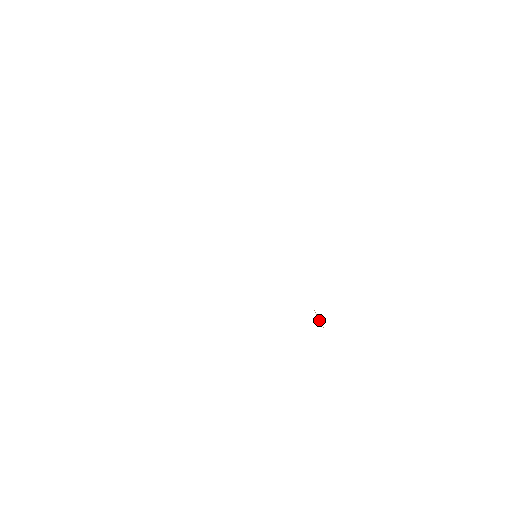
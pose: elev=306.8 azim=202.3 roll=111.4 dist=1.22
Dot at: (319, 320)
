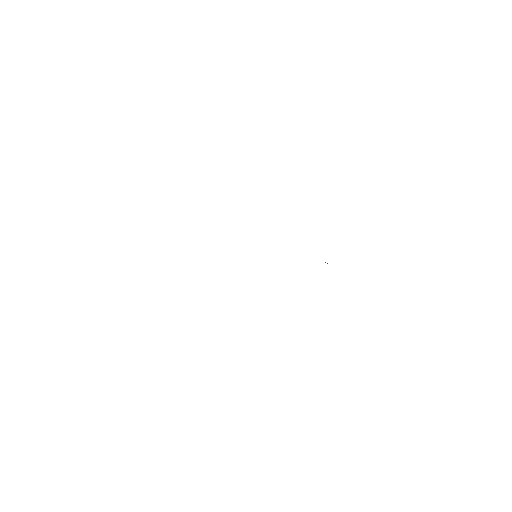
Dot at: occluded
